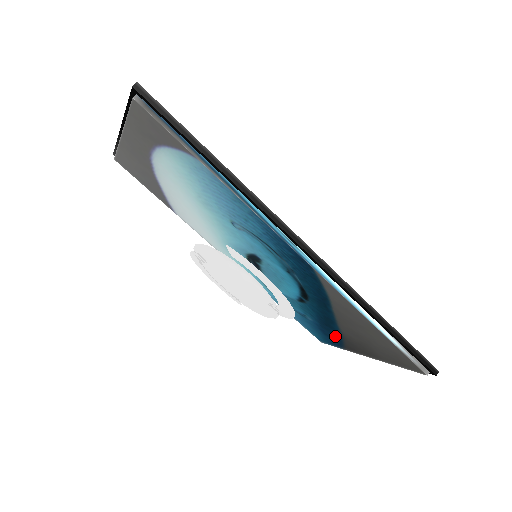
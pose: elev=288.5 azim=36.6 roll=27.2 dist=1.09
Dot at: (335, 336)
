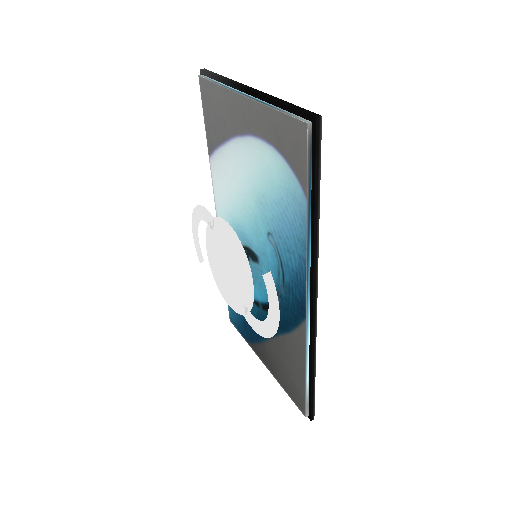
Dot at: (253, 335)
